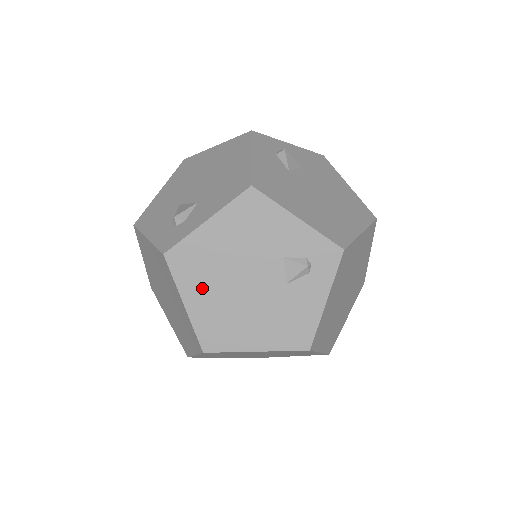
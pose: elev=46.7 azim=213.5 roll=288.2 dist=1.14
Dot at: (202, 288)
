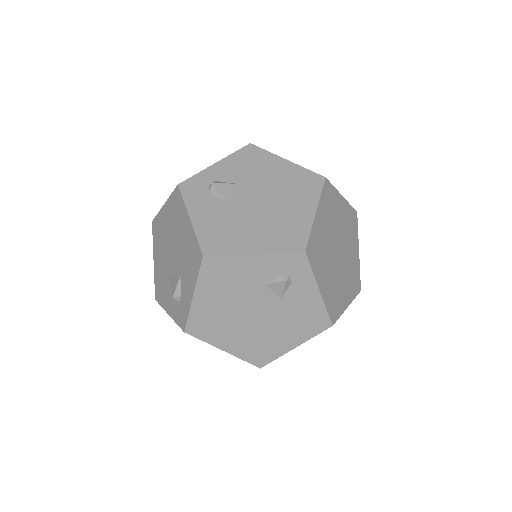
Dot at: (226, 335)
